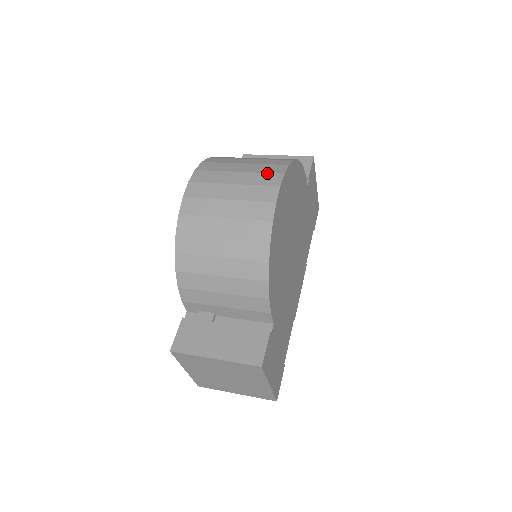
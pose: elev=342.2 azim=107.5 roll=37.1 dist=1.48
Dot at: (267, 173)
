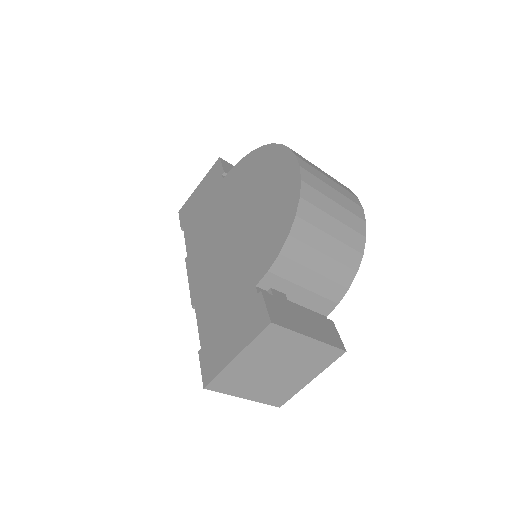
Dot at: occluded
